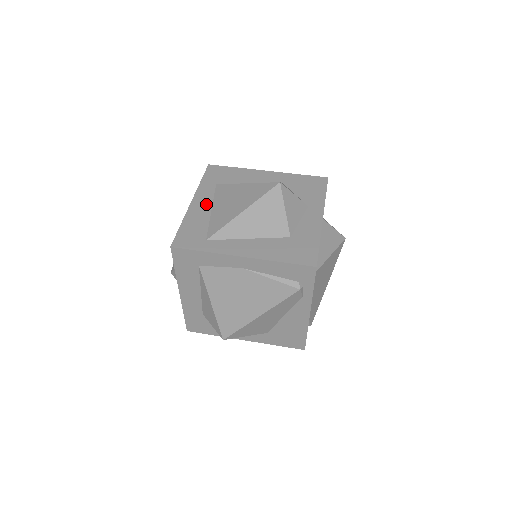
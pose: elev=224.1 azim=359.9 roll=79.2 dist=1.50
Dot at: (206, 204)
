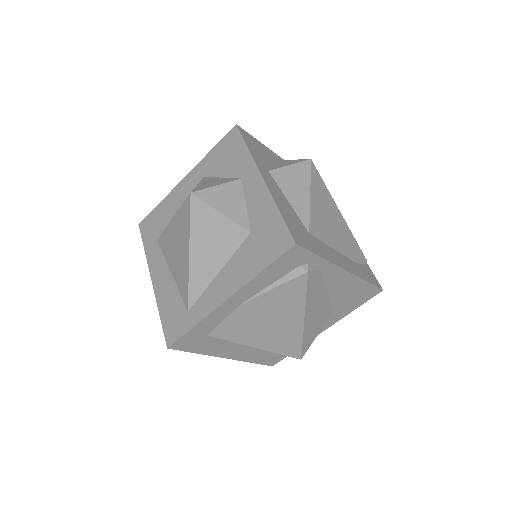
Dot at: (163, 271)
